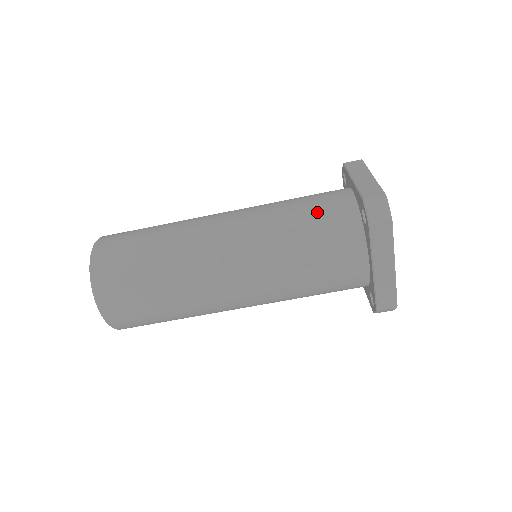
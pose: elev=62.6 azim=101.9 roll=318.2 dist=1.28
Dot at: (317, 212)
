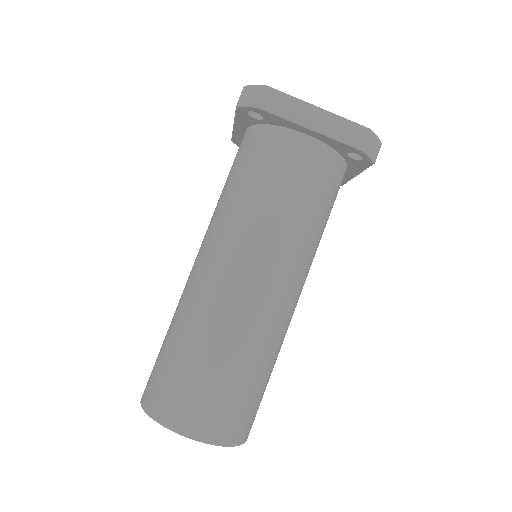
Dot at: (236, 165)
